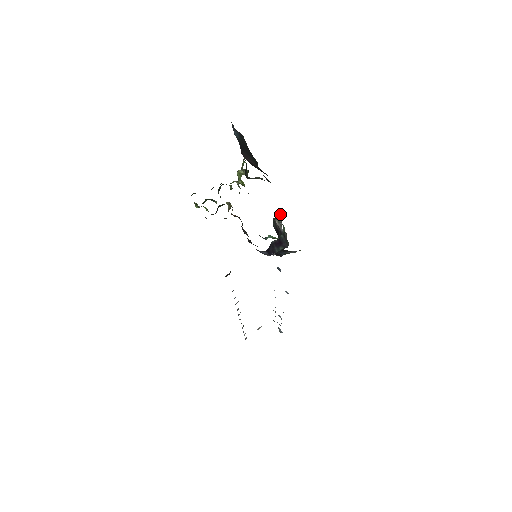
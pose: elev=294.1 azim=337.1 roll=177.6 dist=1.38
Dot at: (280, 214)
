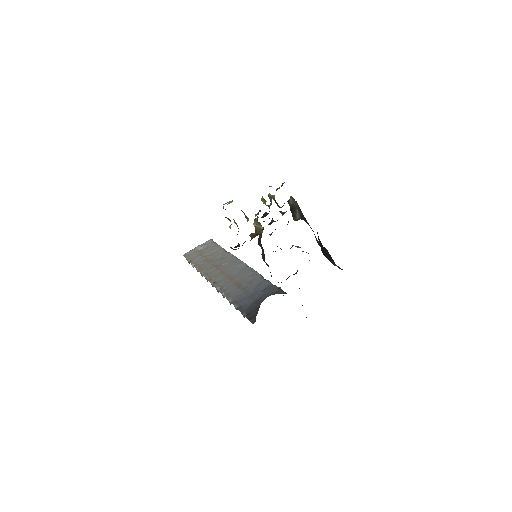
Dot at: occluded
